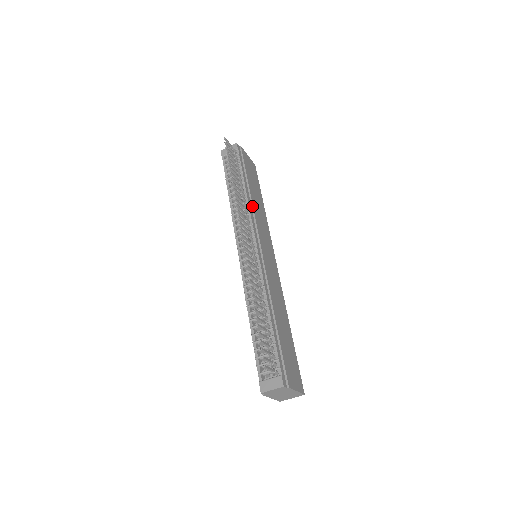
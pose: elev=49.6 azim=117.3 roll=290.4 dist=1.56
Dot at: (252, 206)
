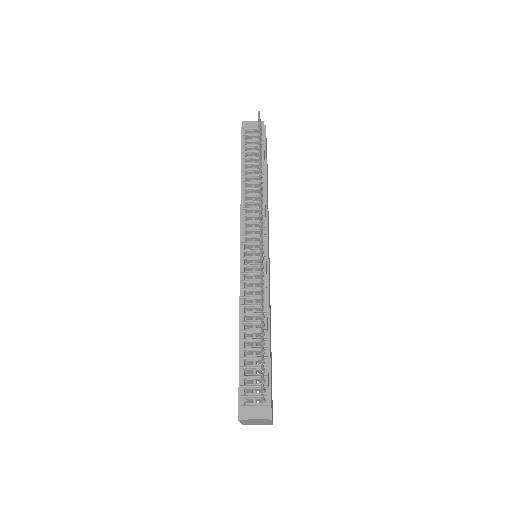
Dot at: (266, 199)
